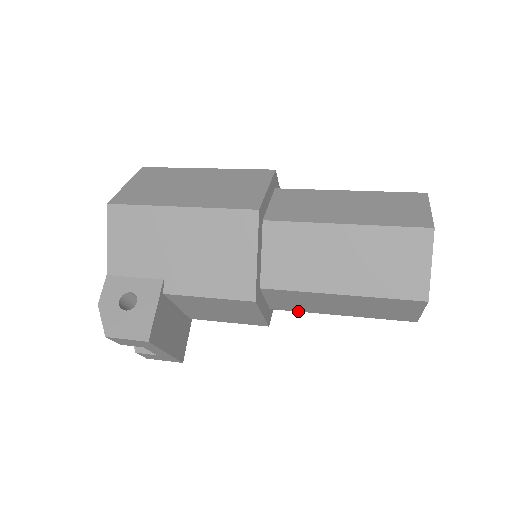
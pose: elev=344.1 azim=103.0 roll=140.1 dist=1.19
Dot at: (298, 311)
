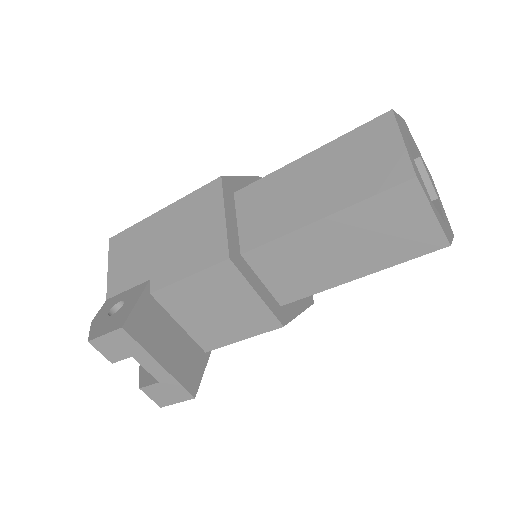
Dot at: (310, 295)
